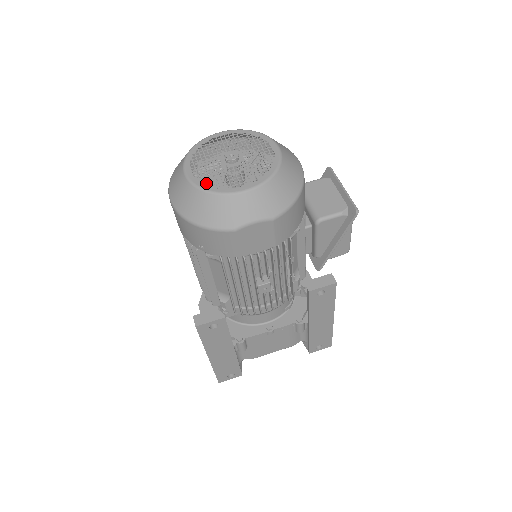
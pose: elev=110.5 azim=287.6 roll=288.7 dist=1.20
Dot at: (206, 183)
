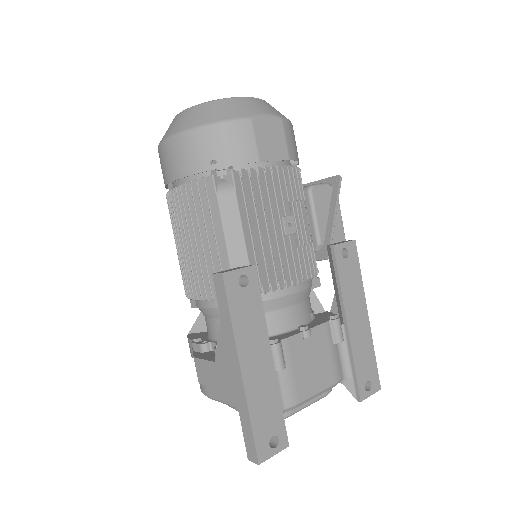
Dot at: occluded
